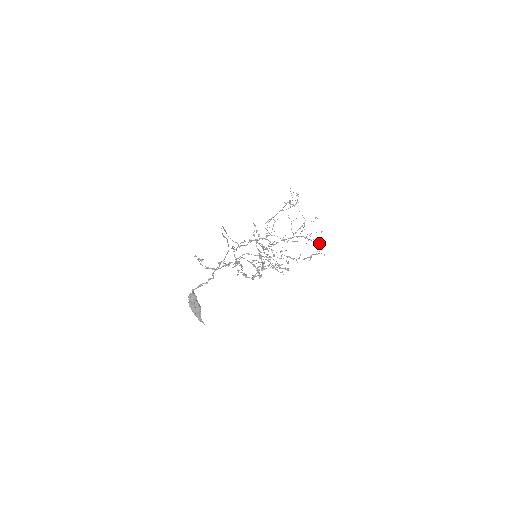
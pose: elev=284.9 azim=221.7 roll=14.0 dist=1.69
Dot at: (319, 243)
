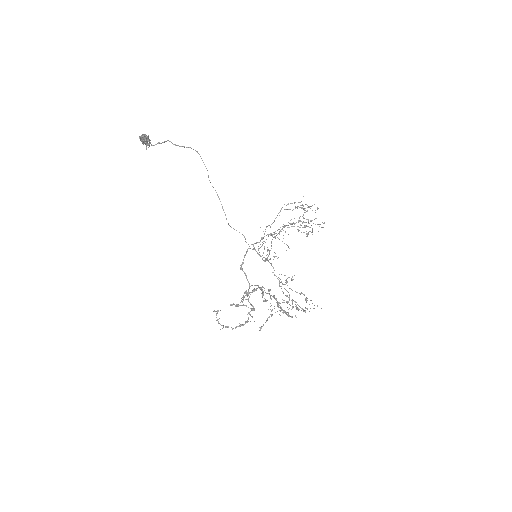
Dot at: (308, 207)
